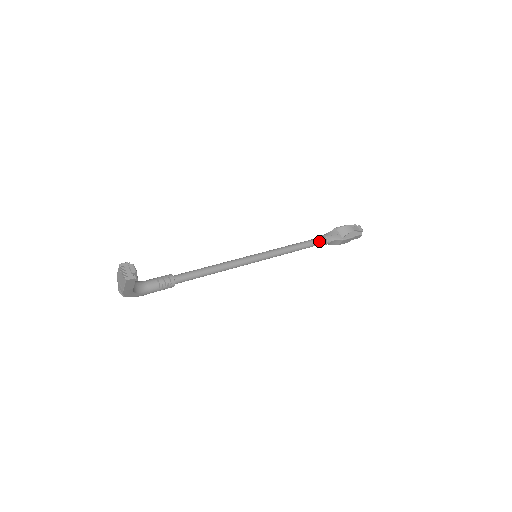
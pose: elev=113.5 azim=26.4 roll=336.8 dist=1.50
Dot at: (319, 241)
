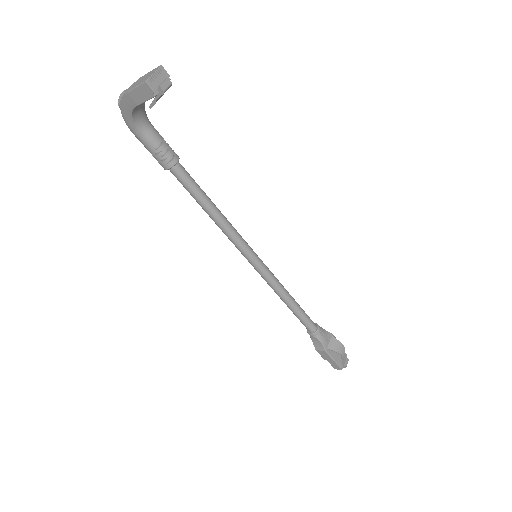
Dot at: (310, 323)
